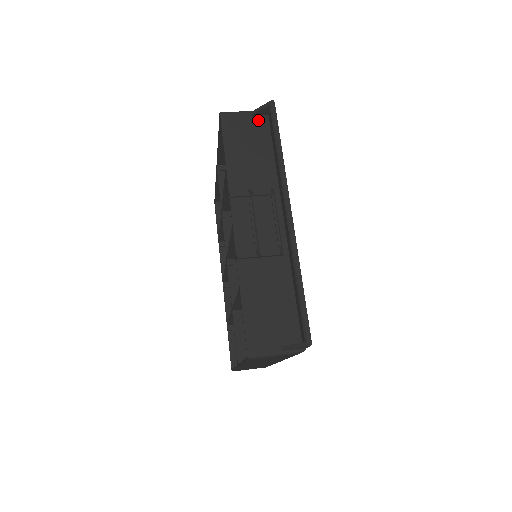
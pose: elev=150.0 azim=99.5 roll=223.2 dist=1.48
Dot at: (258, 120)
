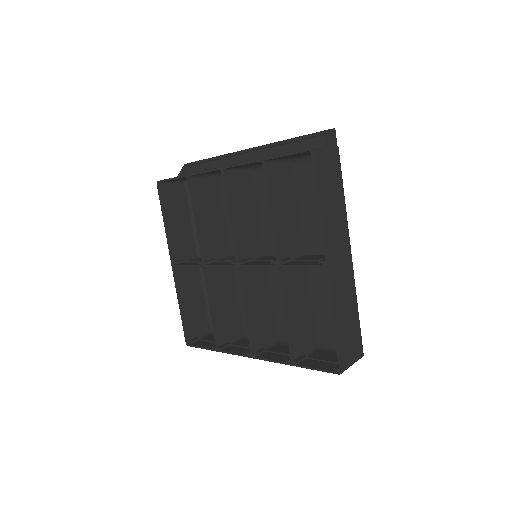
Dot at: occluded
